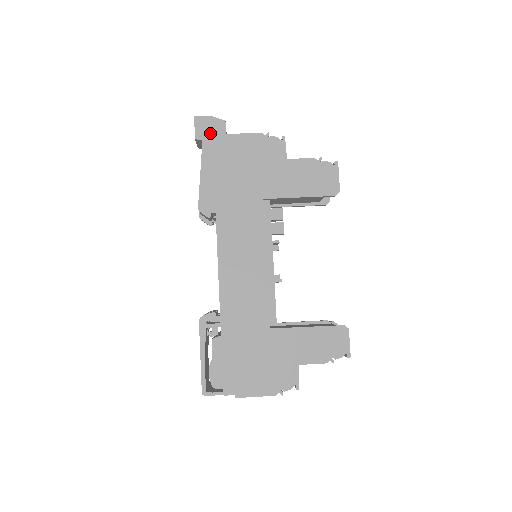
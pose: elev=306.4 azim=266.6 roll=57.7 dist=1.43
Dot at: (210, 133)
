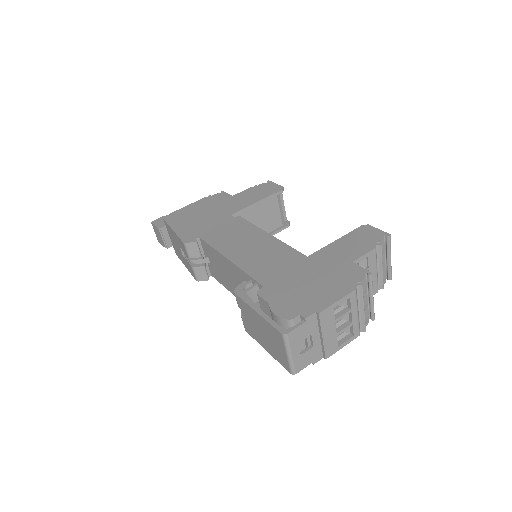
Dot at: occluded
